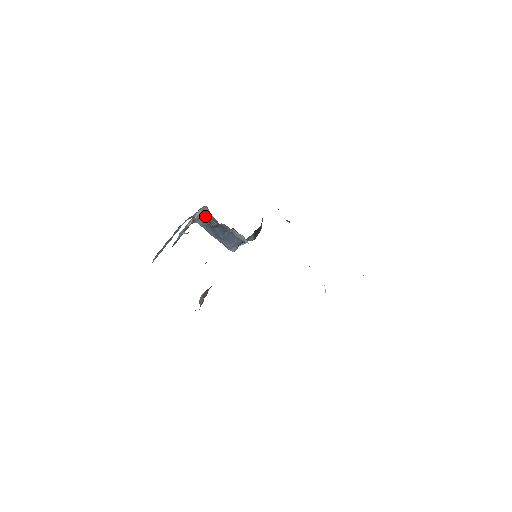
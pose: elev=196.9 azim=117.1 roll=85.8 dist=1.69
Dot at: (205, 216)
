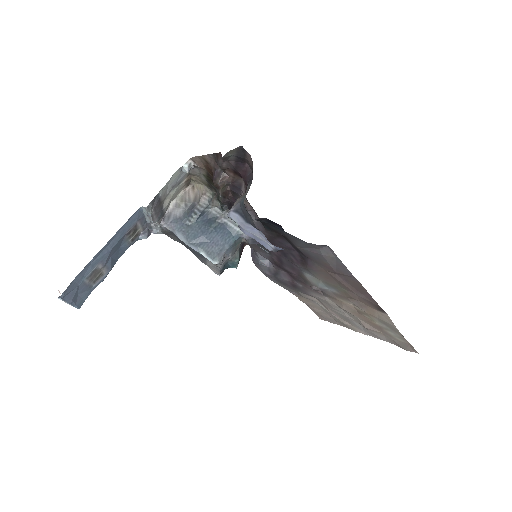
Dot at: (184, 206)
